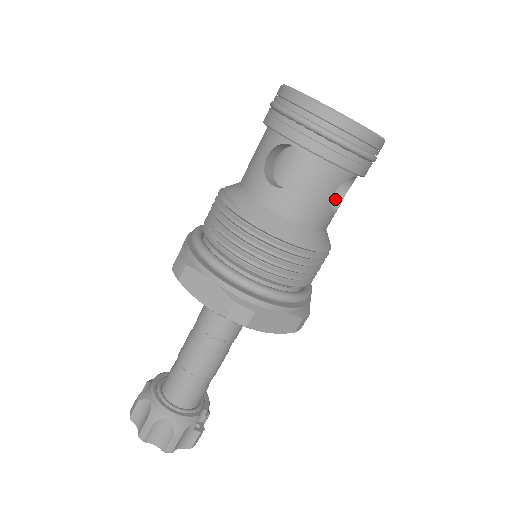
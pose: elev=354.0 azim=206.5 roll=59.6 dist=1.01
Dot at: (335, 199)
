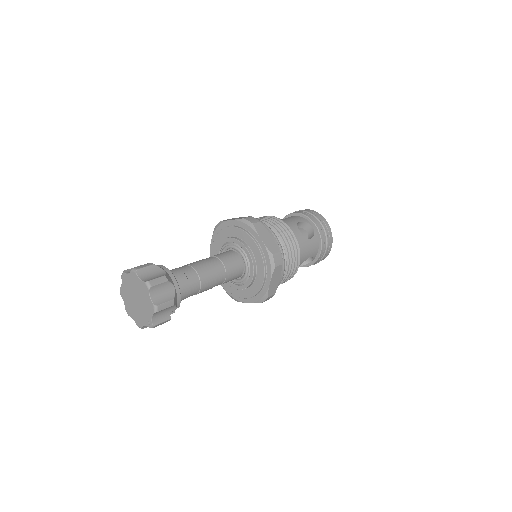
Dot at: occluded
